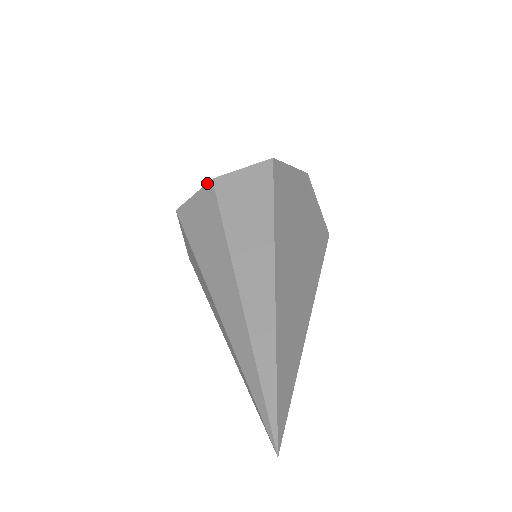
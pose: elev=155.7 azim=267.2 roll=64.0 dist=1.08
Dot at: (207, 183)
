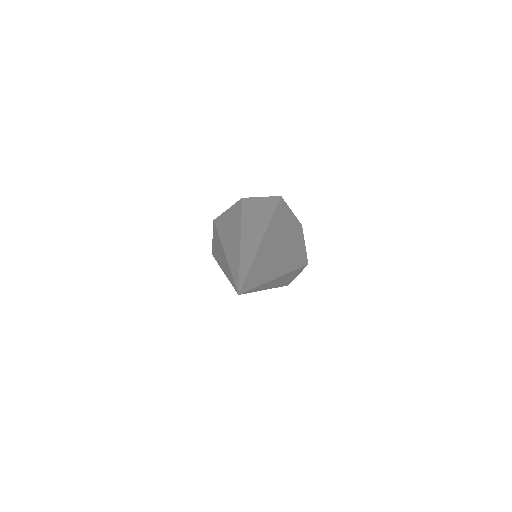
Dot at: (238, 201)
